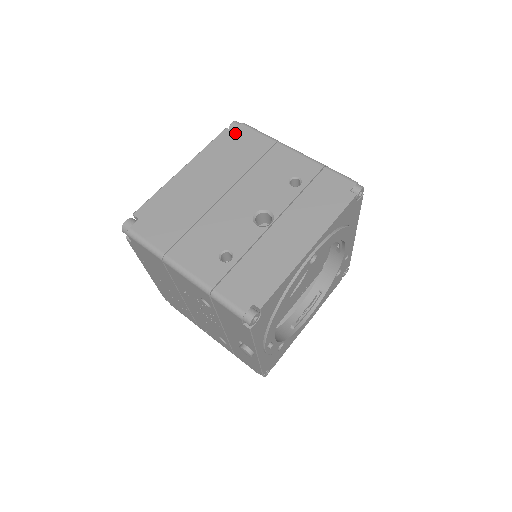
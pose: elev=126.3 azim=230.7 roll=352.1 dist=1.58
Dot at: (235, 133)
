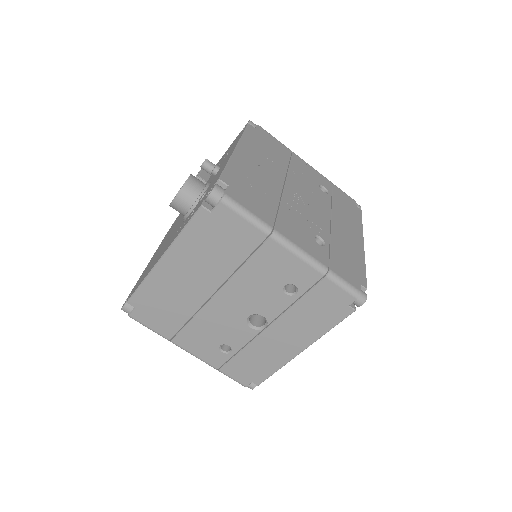
Dot at: (214, 217)
